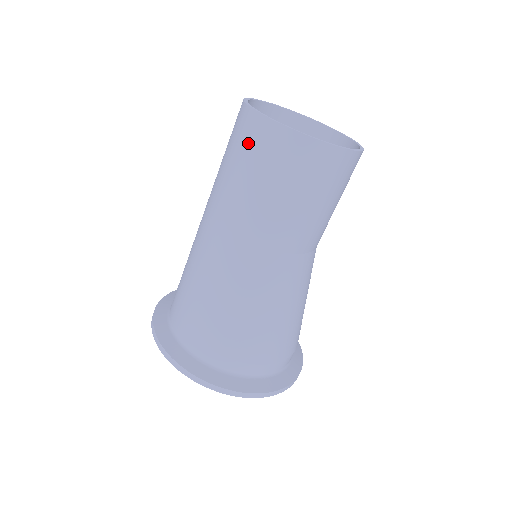
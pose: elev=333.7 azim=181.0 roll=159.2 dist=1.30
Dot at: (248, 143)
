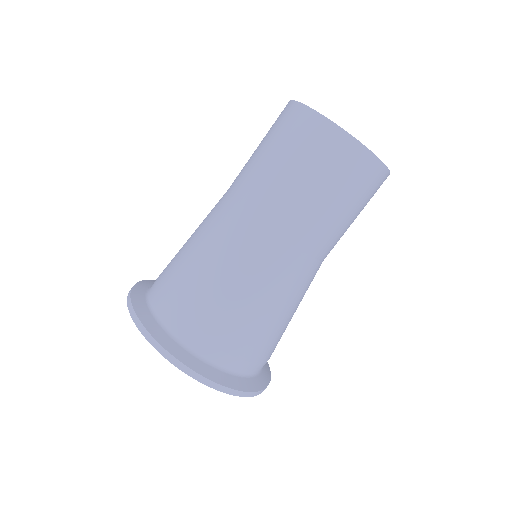
Dot at: (348, 174)
